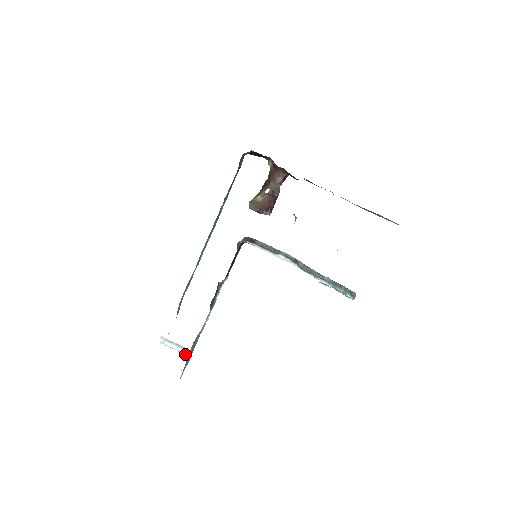
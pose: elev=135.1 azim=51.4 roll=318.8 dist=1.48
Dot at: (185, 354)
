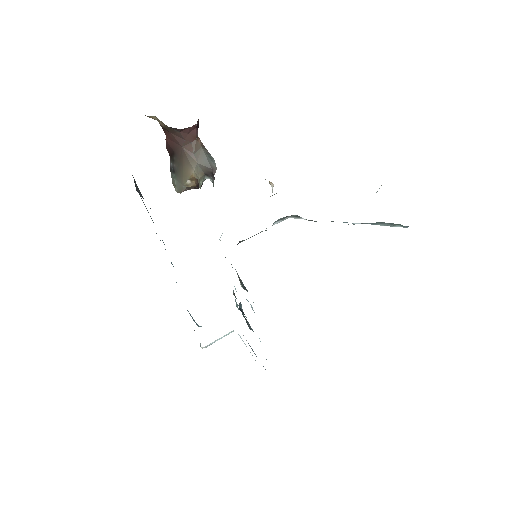
Dot at: (231, 332)
